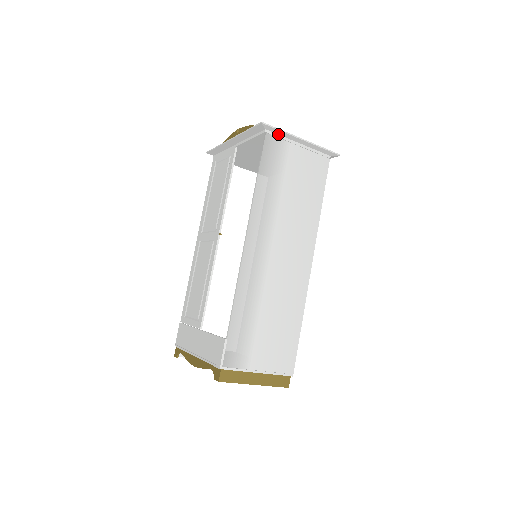
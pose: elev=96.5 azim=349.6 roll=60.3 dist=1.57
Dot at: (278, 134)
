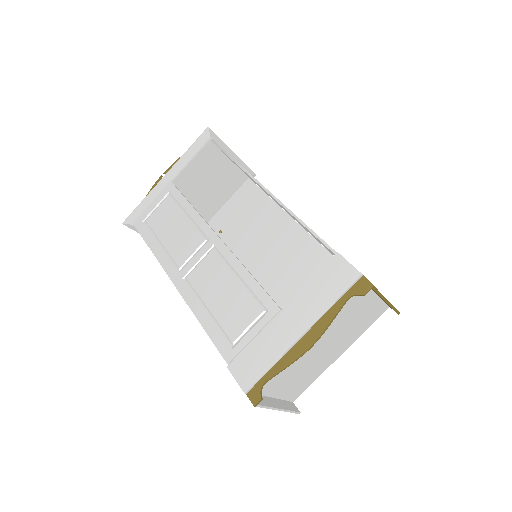
Dot at: (218, 144)
